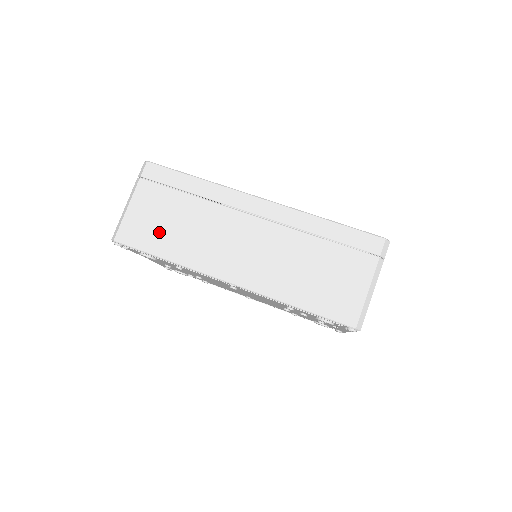
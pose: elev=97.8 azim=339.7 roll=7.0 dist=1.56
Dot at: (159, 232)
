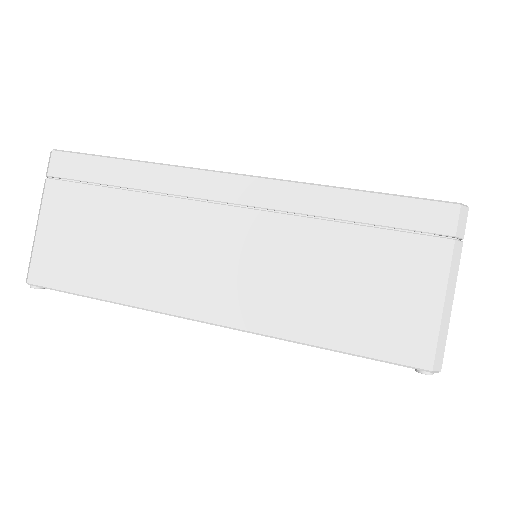
Dot at: (89, 258)
